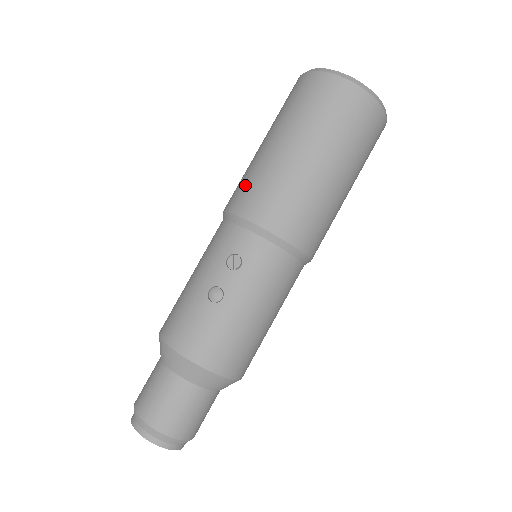
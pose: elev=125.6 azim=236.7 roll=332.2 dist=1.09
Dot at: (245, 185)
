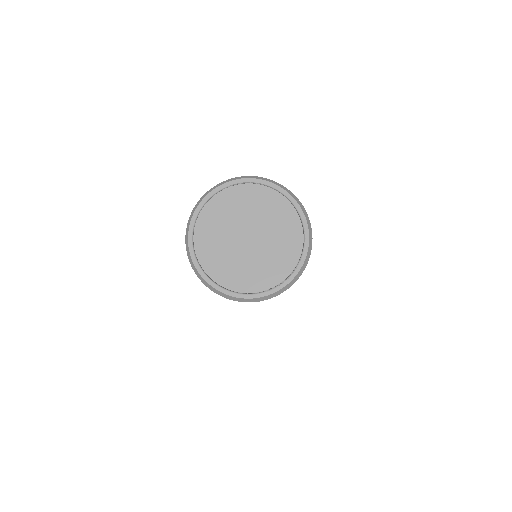
Dot at: occluded
